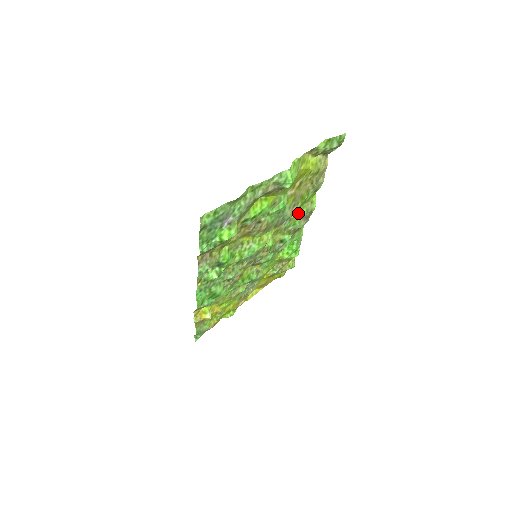
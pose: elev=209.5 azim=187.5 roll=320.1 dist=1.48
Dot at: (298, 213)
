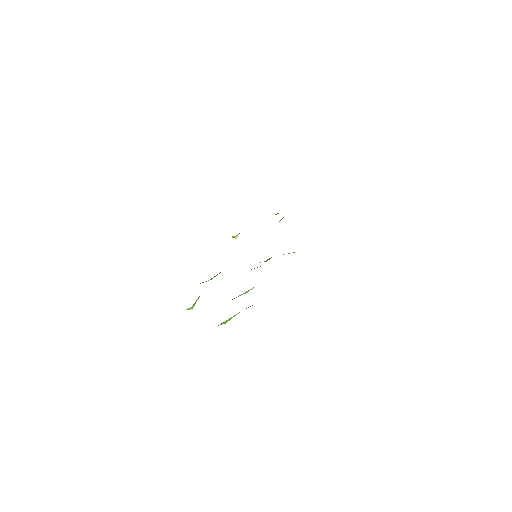
Dot at: occluded
